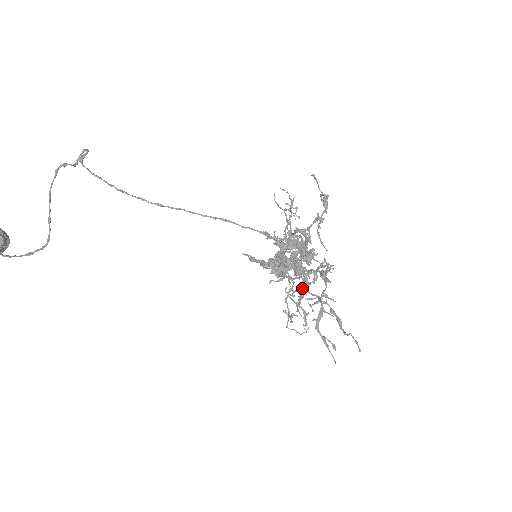
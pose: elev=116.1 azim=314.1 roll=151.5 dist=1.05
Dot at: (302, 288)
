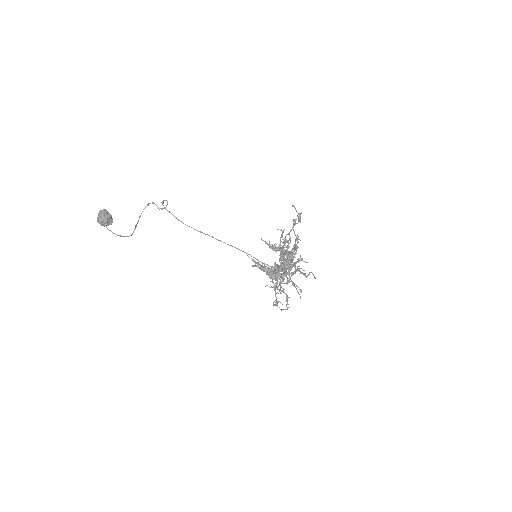
Dot at: occluded
